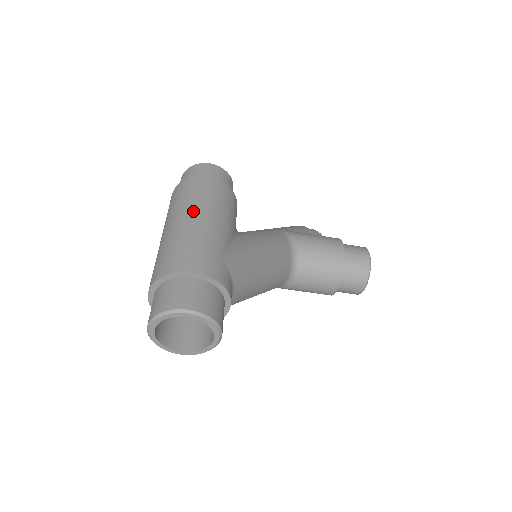
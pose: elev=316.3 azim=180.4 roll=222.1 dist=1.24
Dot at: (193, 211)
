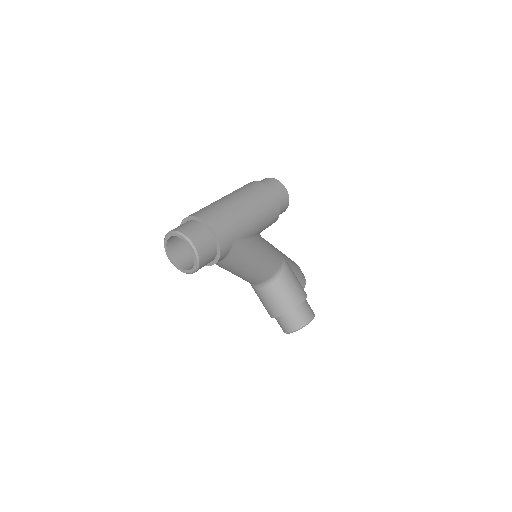
Dot at: (248, 204)
